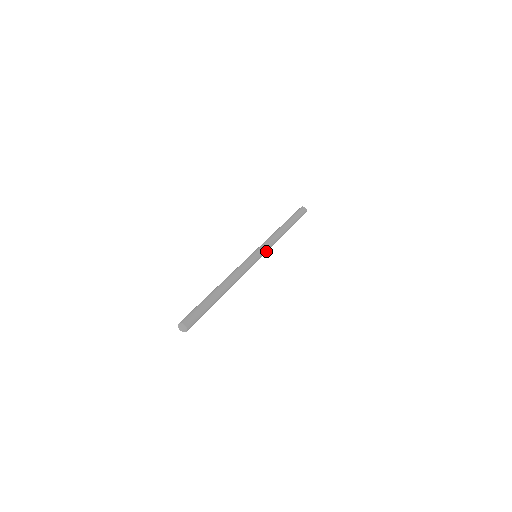
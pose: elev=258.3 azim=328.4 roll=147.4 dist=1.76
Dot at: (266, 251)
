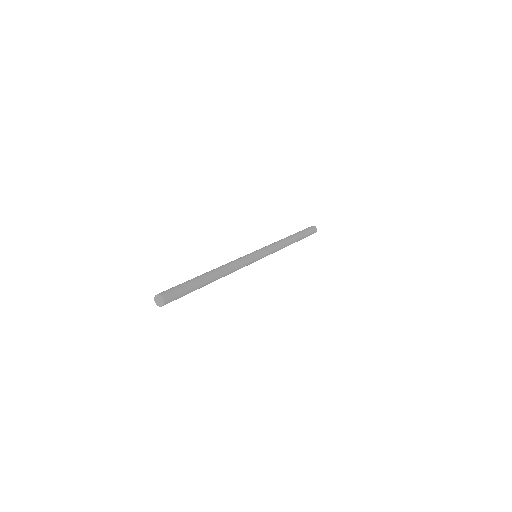
Dot at: (268, 253)
